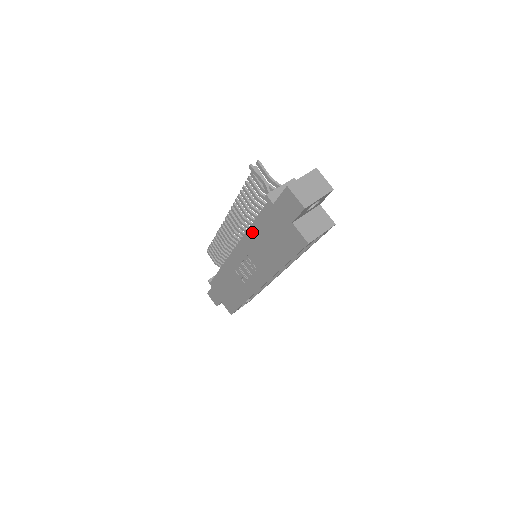
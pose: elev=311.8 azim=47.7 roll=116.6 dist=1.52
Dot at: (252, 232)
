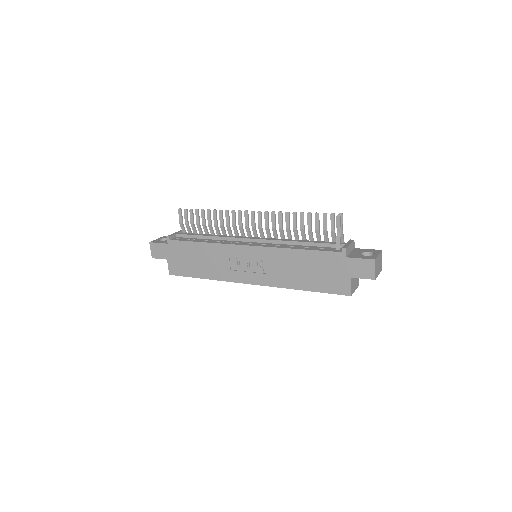
Dot at: (295, 253)
